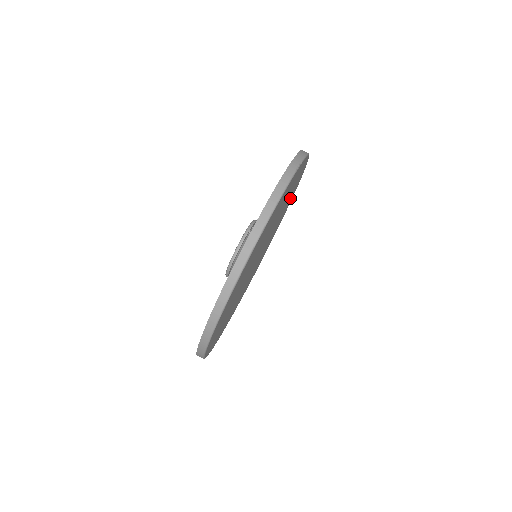
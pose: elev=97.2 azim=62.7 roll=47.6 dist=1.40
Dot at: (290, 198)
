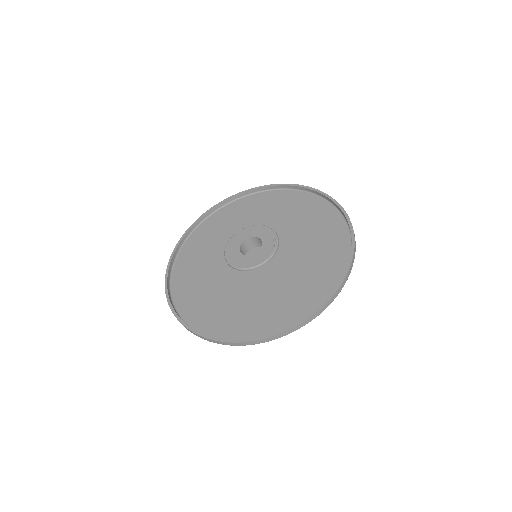
Dot at: (287, 205)
